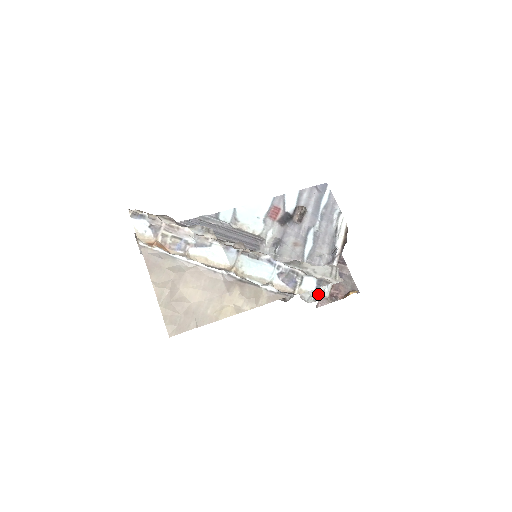
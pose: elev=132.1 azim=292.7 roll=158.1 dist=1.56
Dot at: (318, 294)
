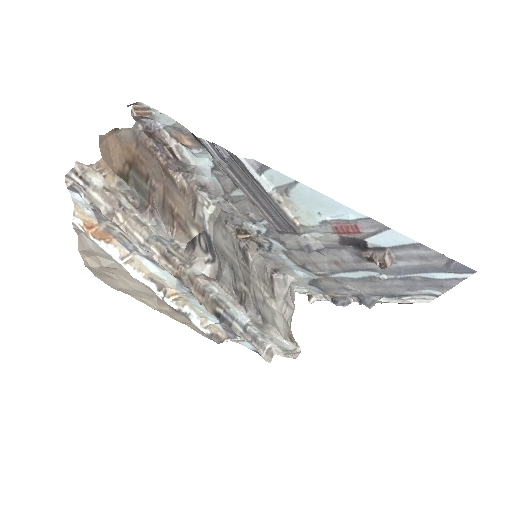
Dot at: (314, 293)
